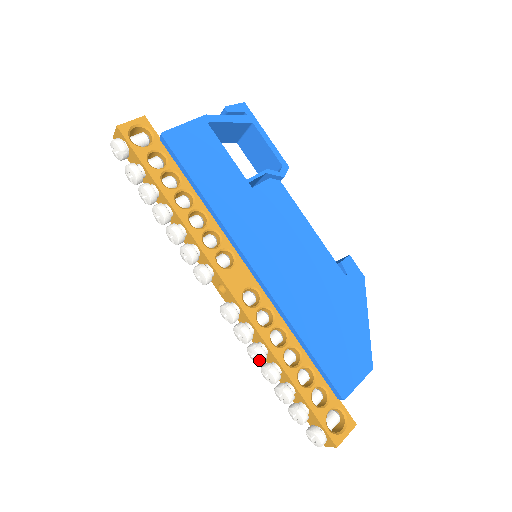
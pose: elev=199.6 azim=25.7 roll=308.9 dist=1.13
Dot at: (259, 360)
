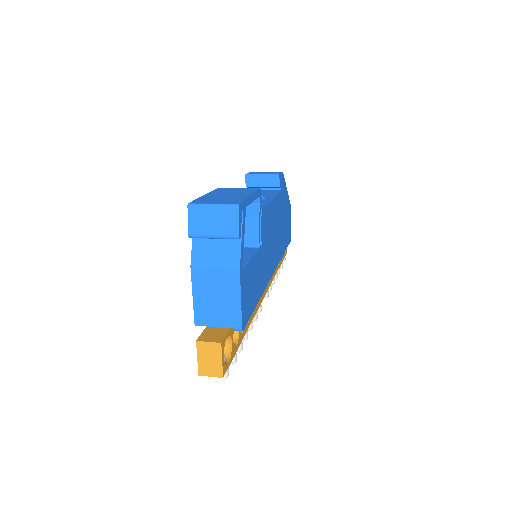
Dot at: occluded
